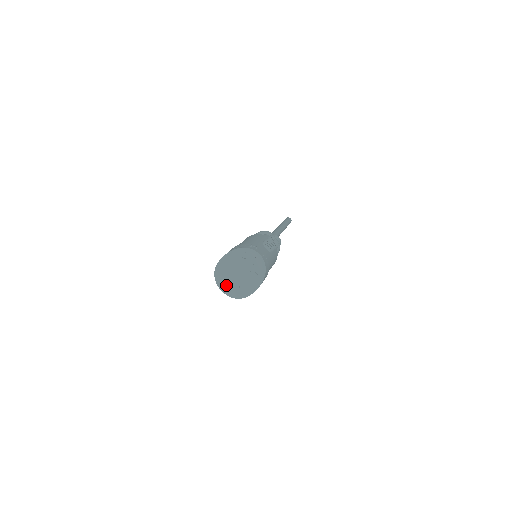
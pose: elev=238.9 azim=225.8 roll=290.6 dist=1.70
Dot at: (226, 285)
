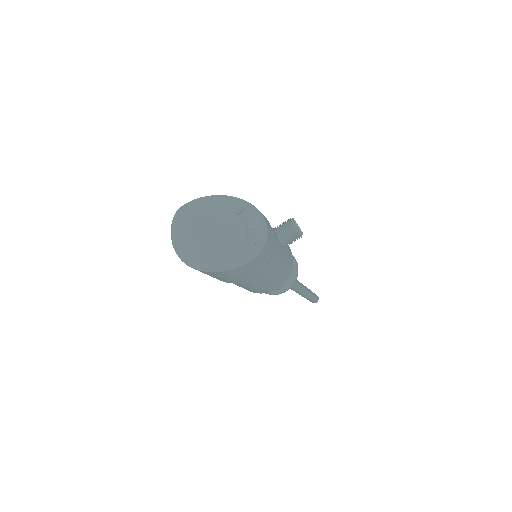
Dot at: (187, 242)
